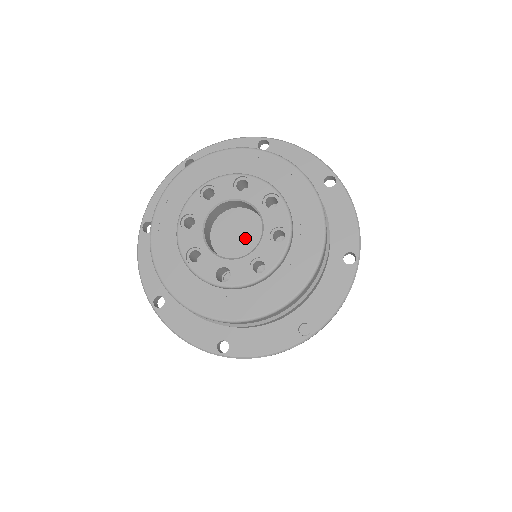
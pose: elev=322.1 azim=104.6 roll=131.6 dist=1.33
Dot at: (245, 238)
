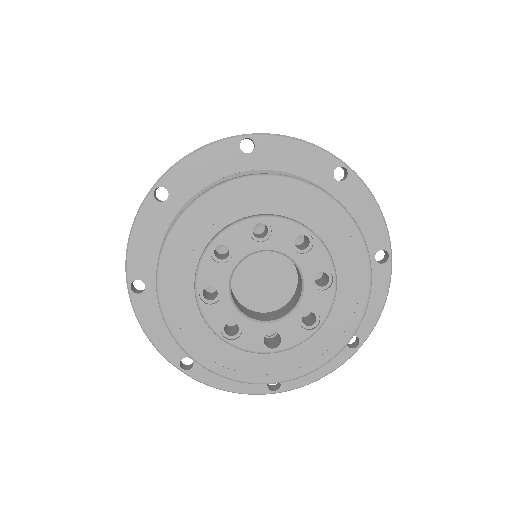
Dot at: (274, 282)
